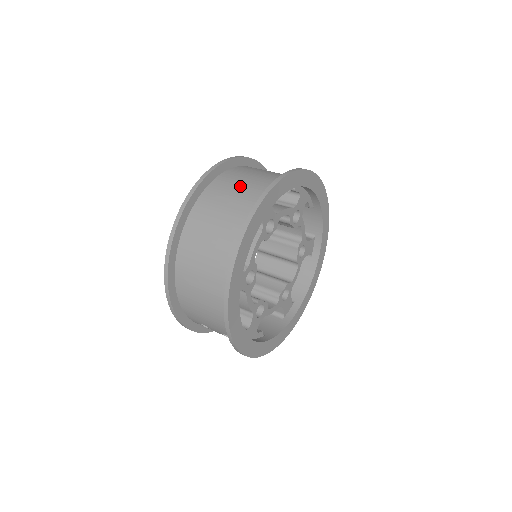
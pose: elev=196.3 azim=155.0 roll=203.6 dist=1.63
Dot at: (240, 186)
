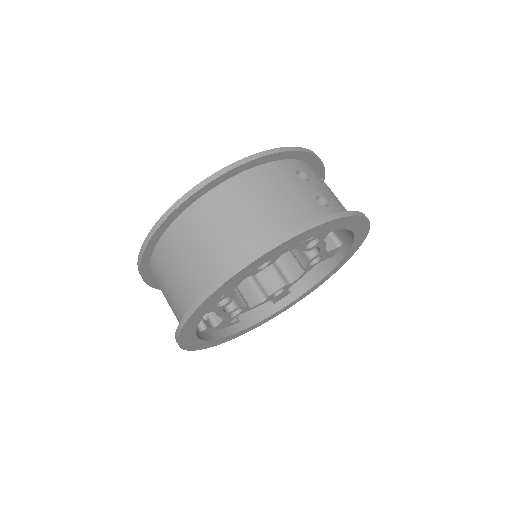
Dot at: (241, 216)
